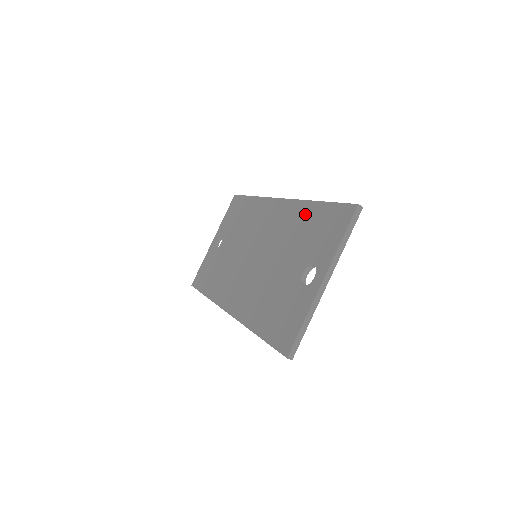
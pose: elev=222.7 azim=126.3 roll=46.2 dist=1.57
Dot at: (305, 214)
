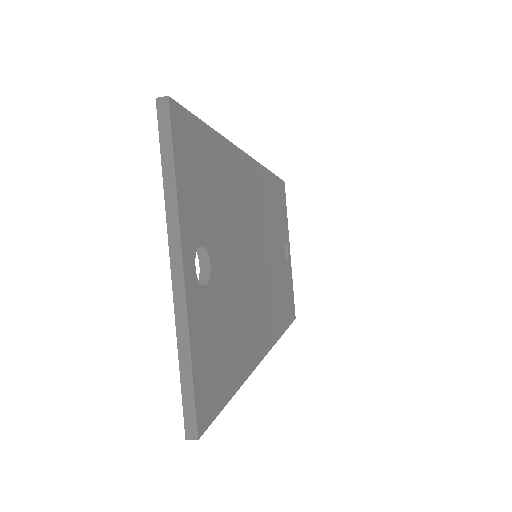
Dot at: occluded
